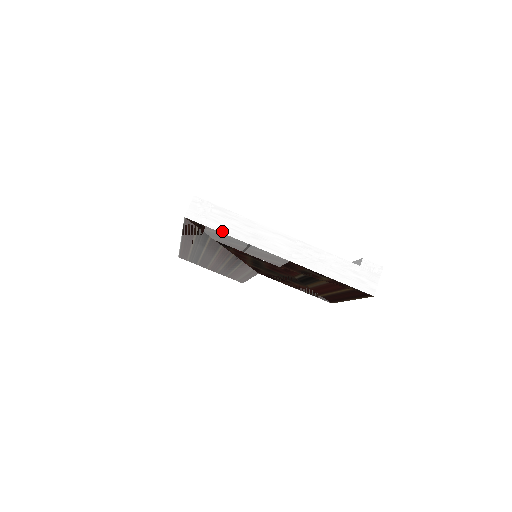
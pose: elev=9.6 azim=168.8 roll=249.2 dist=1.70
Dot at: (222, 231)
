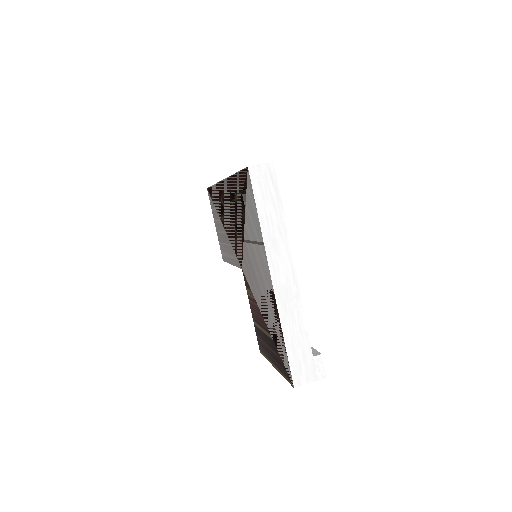
Dot at: (259, 210)
